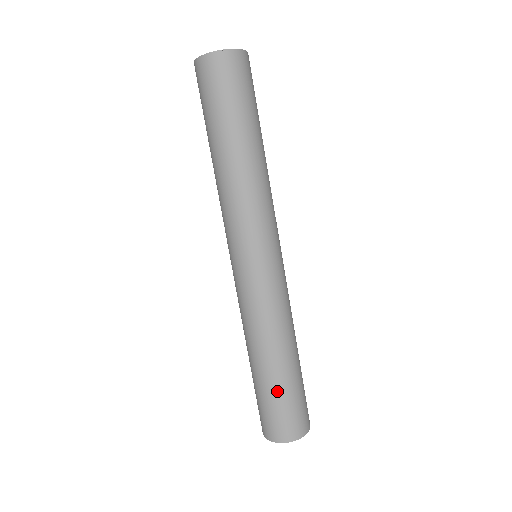
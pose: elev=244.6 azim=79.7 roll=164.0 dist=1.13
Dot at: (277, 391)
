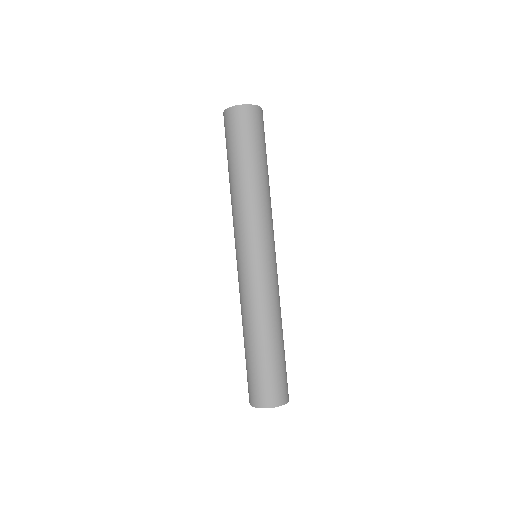
Dot at: (265, 363)
